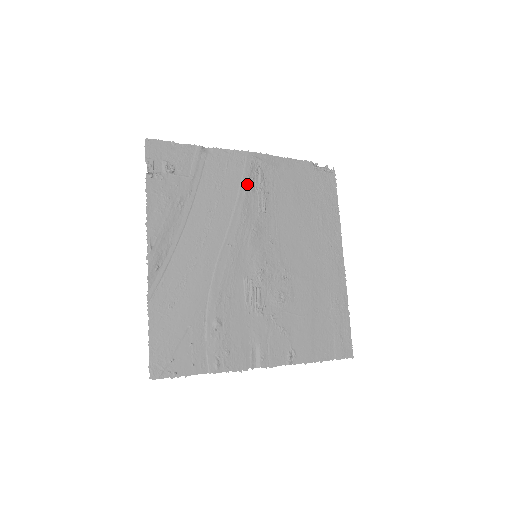
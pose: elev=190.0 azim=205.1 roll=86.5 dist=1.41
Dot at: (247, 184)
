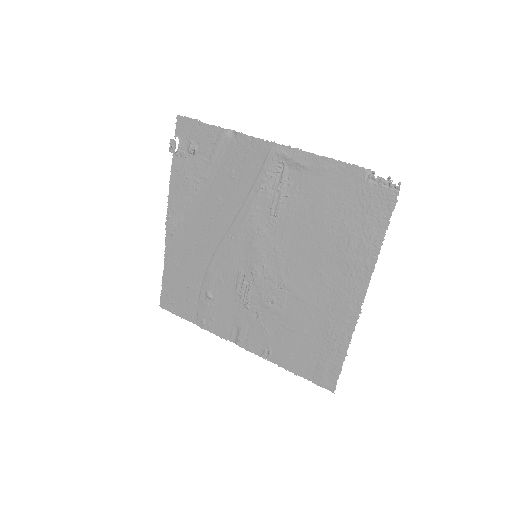
Dot at: (263, 181)
